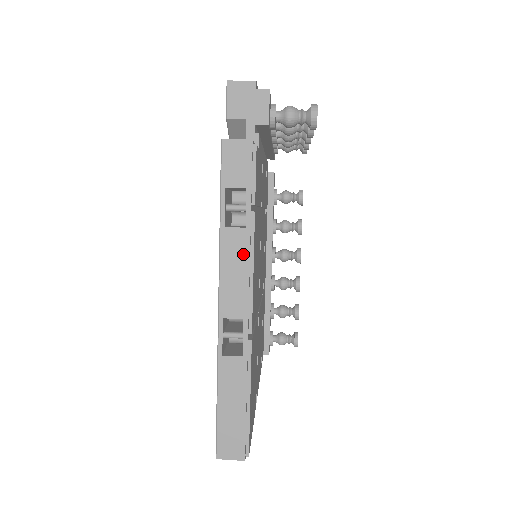
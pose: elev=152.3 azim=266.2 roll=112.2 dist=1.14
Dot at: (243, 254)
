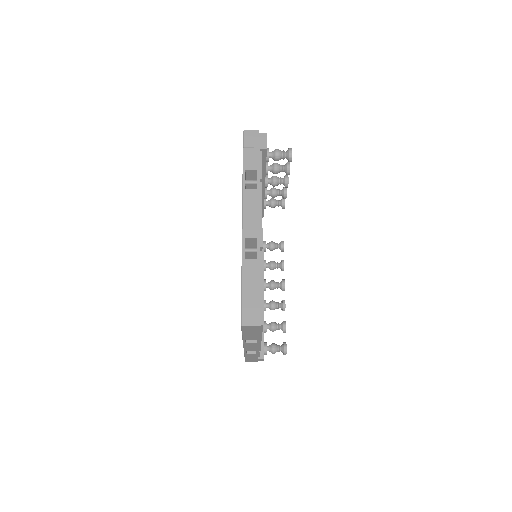
Dot at: (256, 203)
